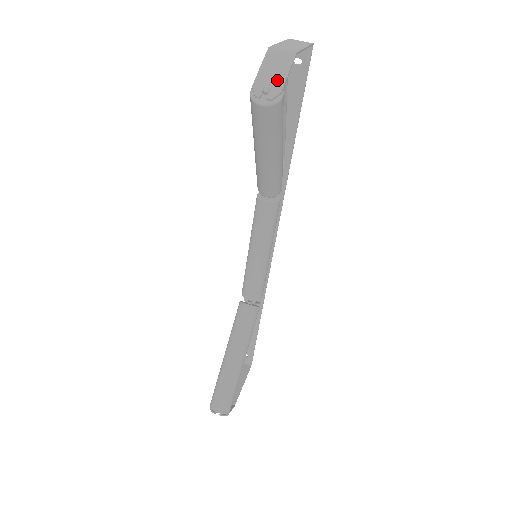
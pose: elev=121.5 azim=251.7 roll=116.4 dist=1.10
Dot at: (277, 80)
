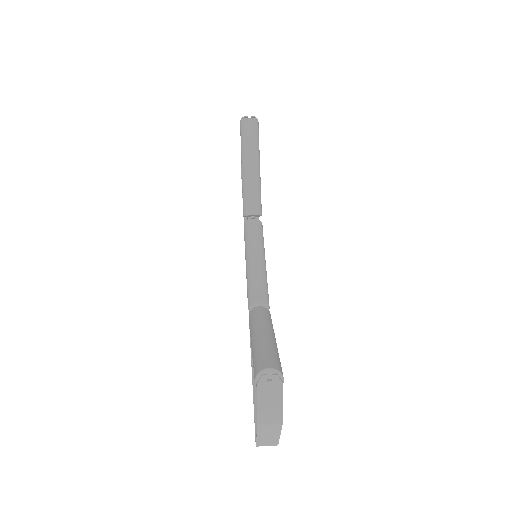
Dot at: occluded
